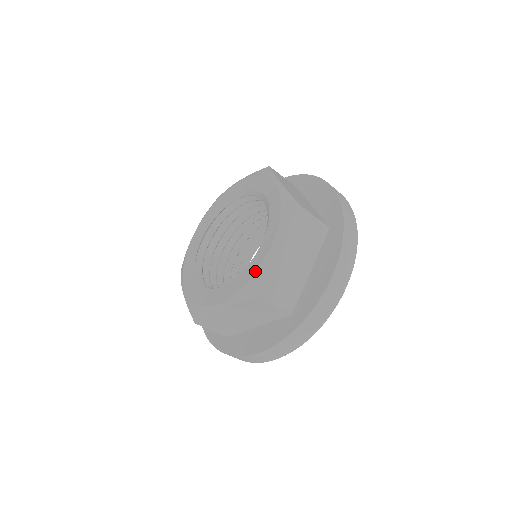
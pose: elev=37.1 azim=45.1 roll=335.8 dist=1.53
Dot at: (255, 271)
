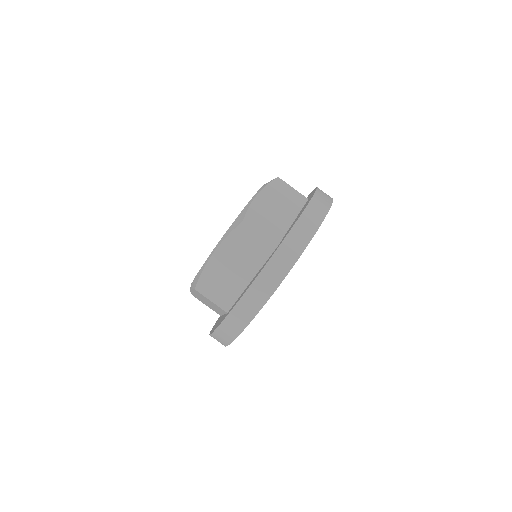
Dot at: (241, 212)
